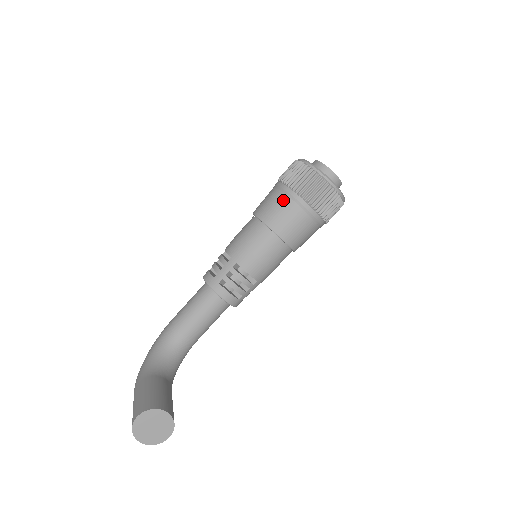
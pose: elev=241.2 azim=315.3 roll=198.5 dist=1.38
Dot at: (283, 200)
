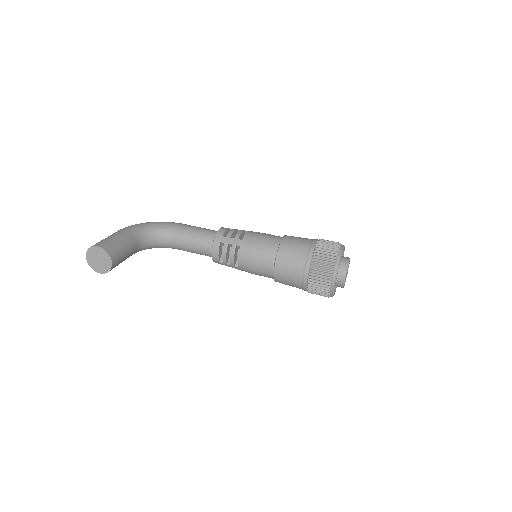
Dot at: (302, 253)
